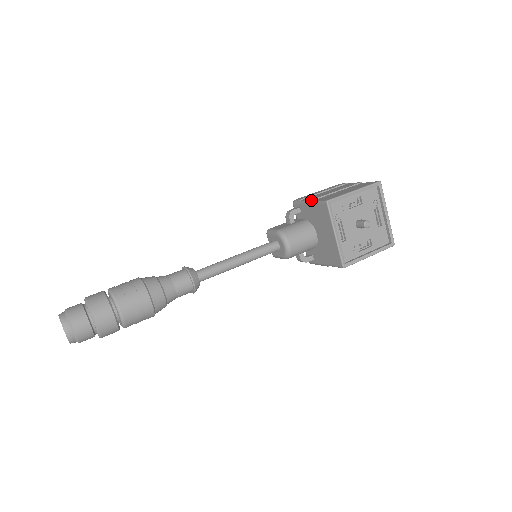
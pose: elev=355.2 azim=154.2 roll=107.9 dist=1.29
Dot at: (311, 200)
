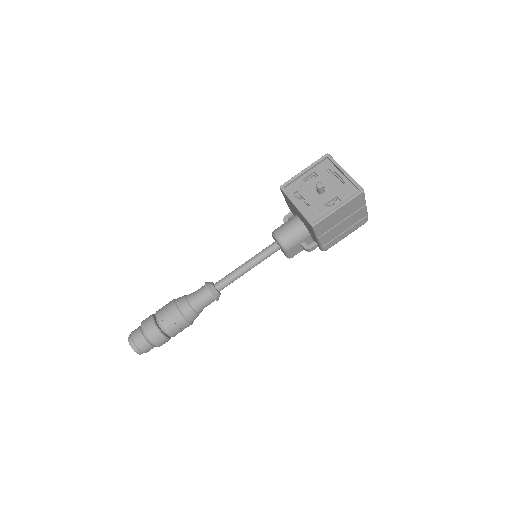
Dot at: occluded
